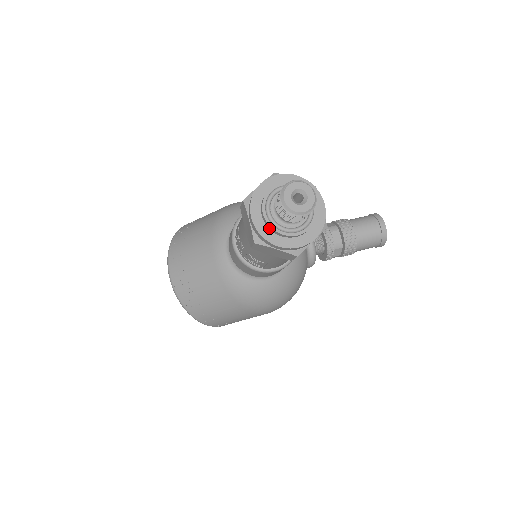
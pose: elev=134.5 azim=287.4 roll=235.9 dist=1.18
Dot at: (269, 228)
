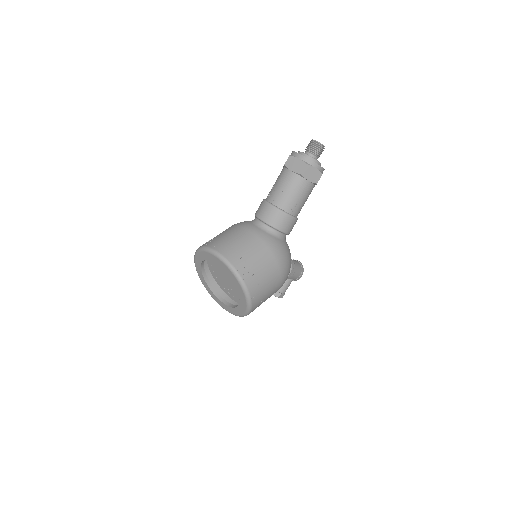
Dot at: (309, 159)
